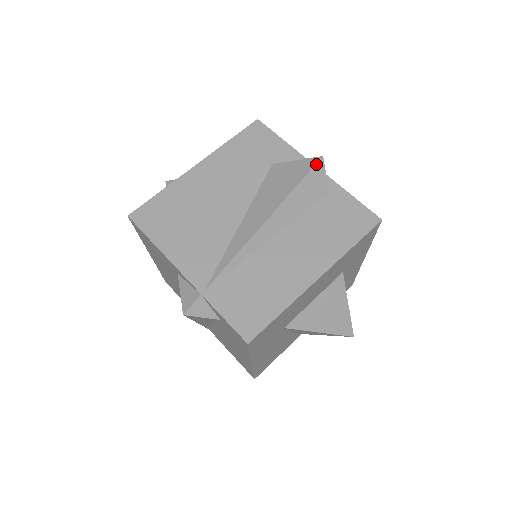
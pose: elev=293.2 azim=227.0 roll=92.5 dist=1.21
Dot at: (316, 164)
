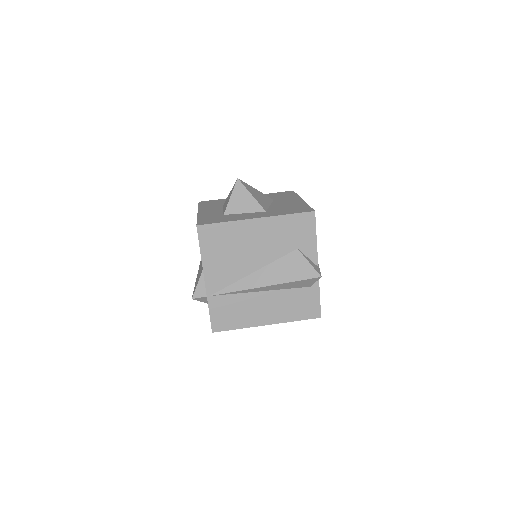
Dot at: (314, 278)
